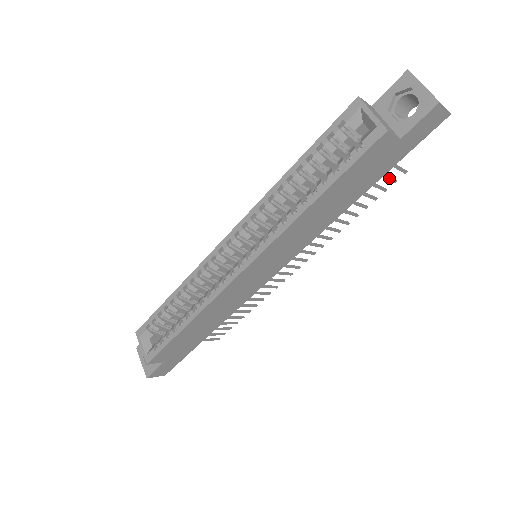
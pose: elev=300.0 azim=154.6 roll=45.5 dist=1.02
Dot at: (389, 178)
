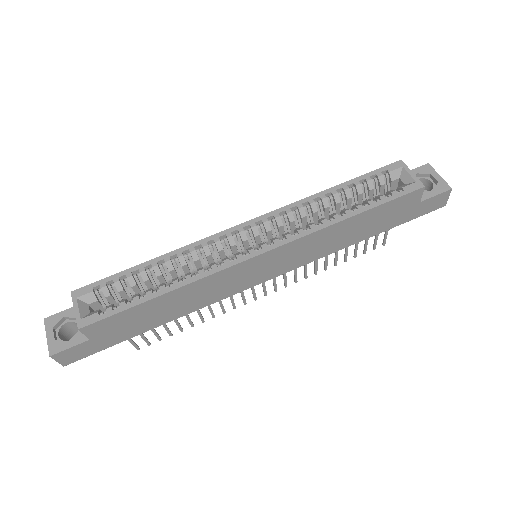
Dot at: (376, 241)
